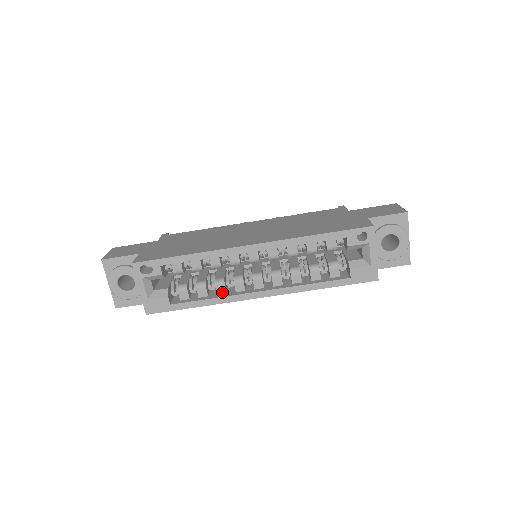
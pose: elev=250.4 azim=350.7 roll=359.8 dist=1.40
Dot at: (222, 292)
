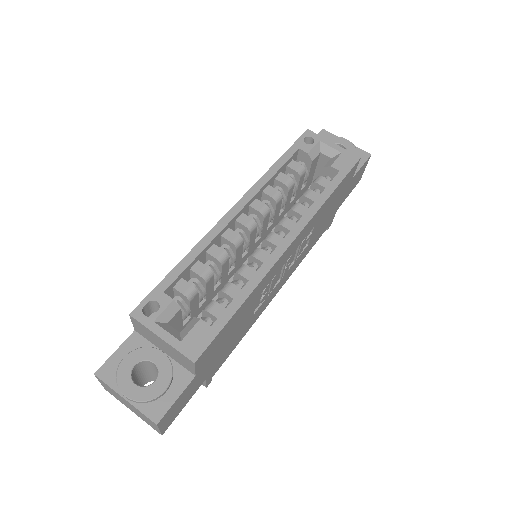
Dot at: (252, 275)
